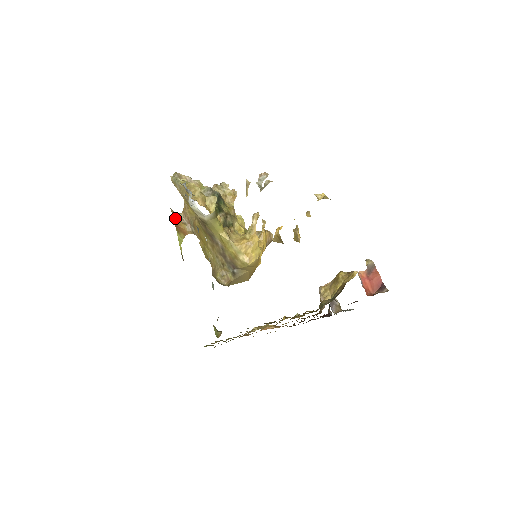
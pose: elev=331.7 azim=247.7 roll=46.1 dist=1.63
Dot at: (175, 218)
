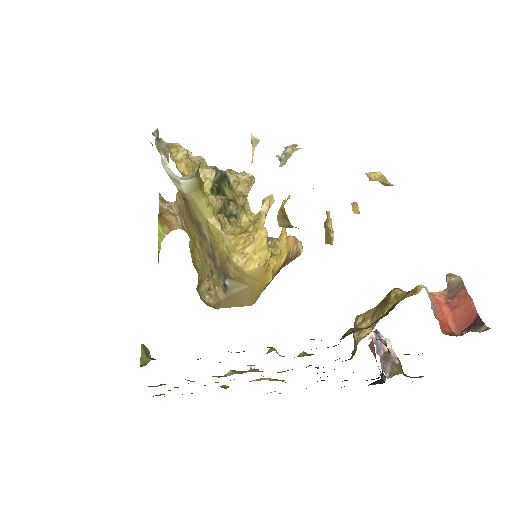
Dot at: (162, 206)
